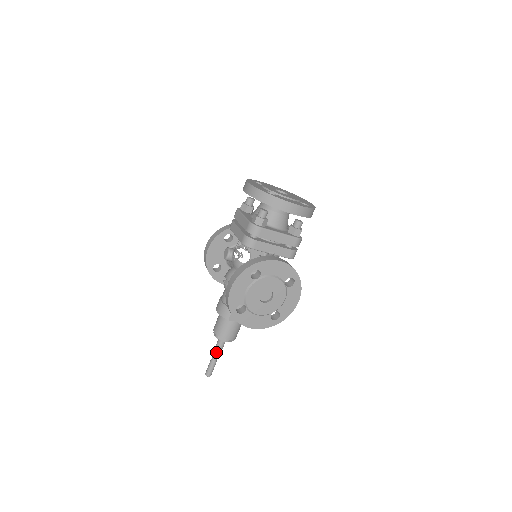
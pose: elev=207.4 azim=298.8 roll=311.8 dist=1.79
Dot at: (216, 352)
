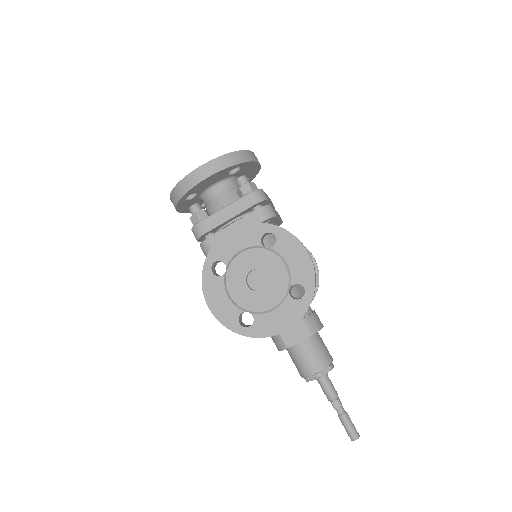
Dot at: (329, 400)
